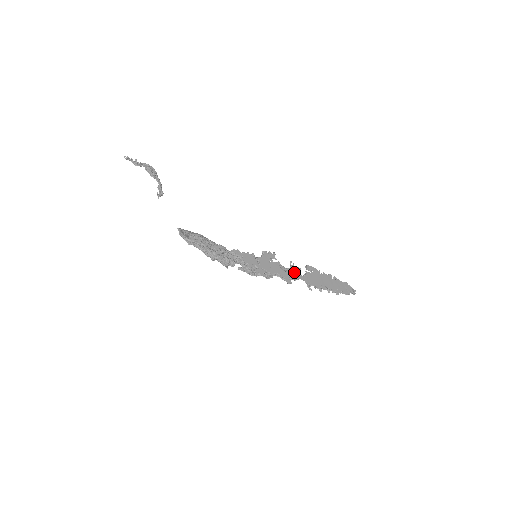
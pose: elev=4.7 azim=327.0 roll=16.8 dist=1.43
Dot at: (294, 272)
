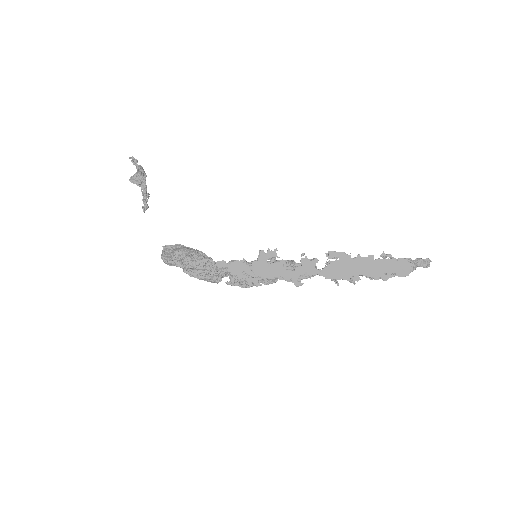
Dot at: (306, 268)
